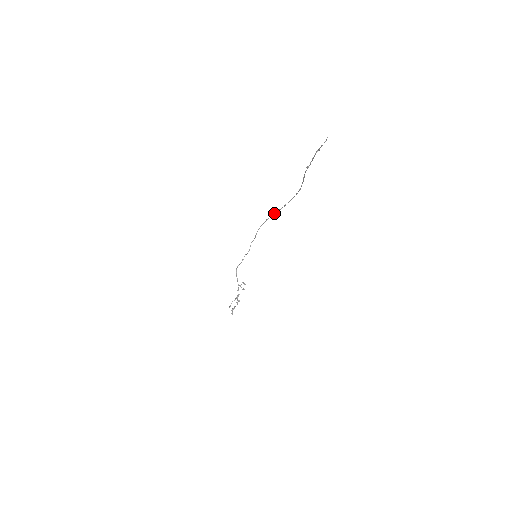
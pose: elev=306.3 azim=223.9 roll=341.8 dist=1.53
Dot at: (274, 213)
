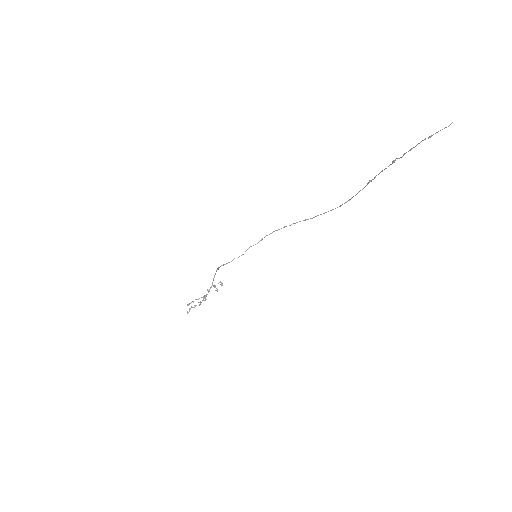
Dot at: occluded
